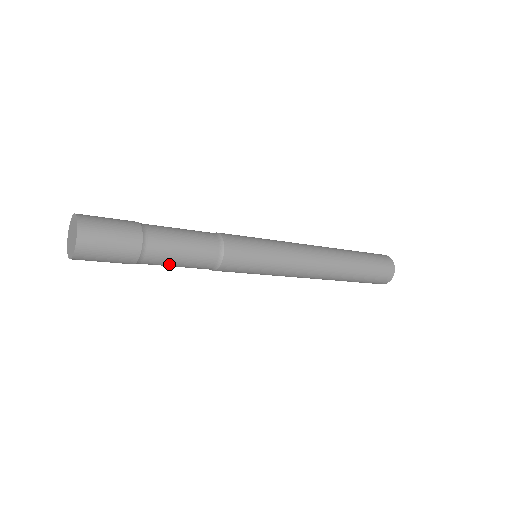
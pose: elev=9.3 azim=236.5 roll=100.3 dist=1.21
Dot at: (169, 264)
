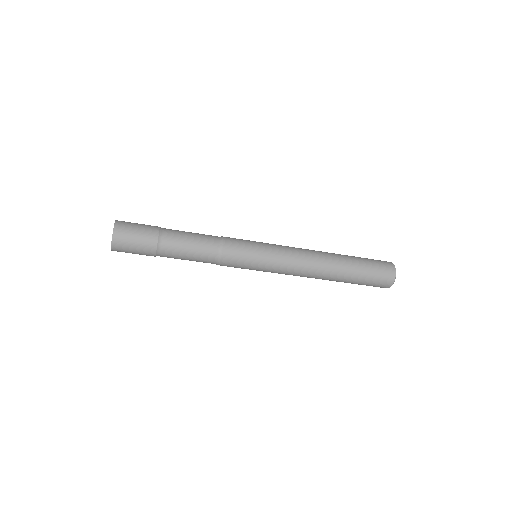
Dot at: (182, 251)
